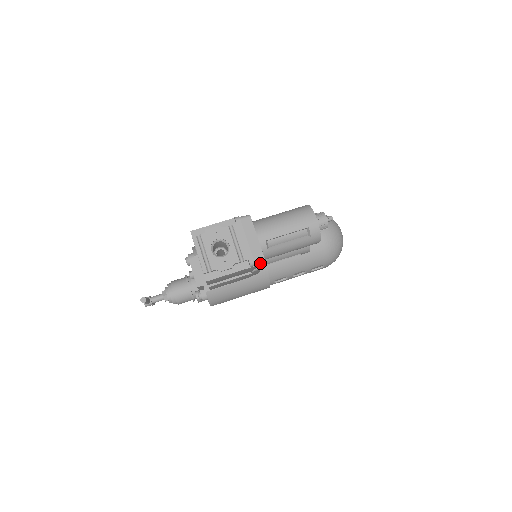
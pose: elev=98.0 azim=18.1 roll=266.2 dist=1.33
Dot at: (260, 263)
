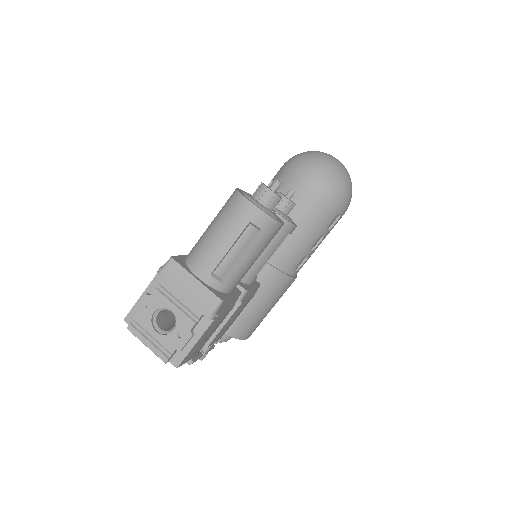
Dot at: (225, 303)
